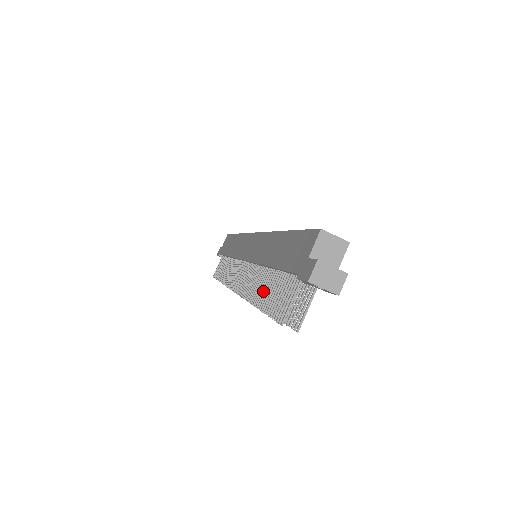
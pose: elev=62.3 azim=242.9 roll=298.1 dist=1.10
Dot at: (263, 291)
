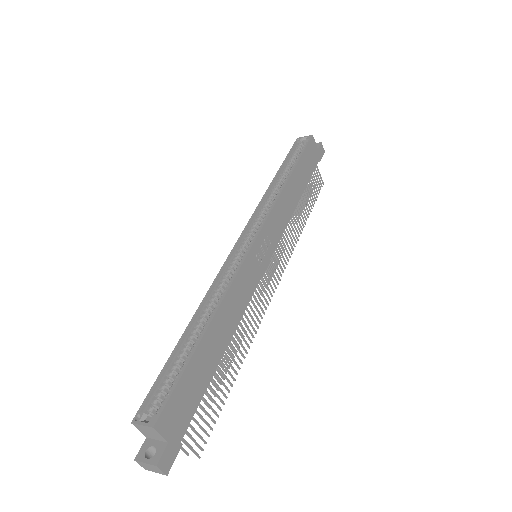
Dot at: (219, 365)
